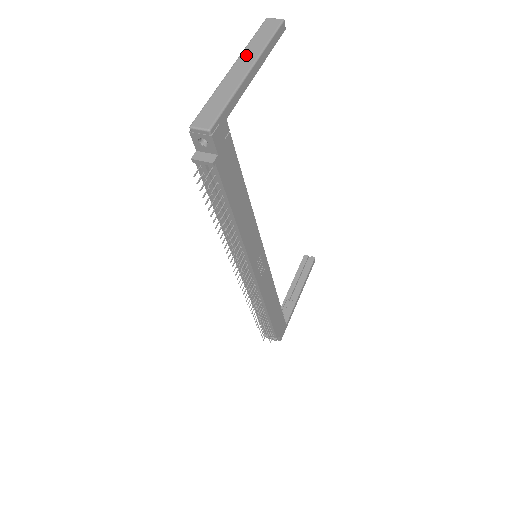
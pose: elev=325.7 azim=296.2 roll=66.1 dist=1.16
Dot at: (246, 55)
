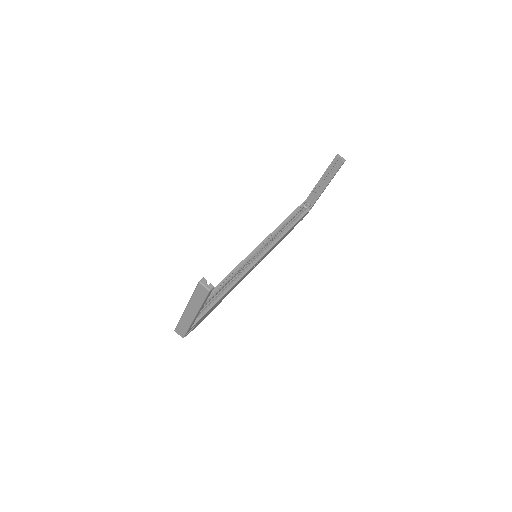
Dot at: (191, 306)
